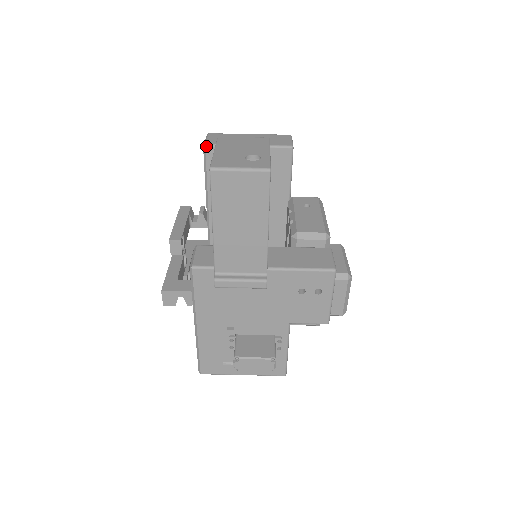
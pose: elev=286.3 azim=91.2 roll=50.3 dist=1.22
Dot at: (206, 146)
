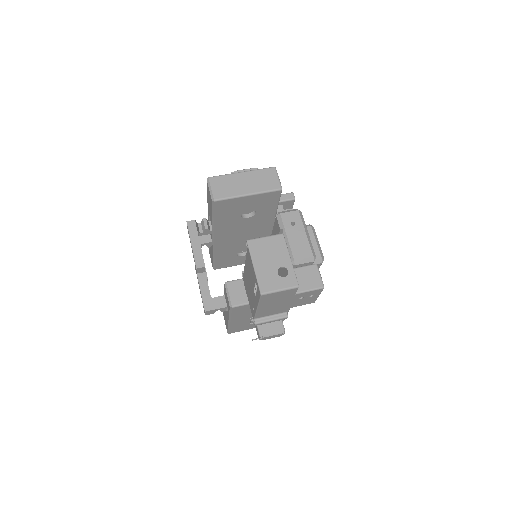
Dot at: (215, 201)
